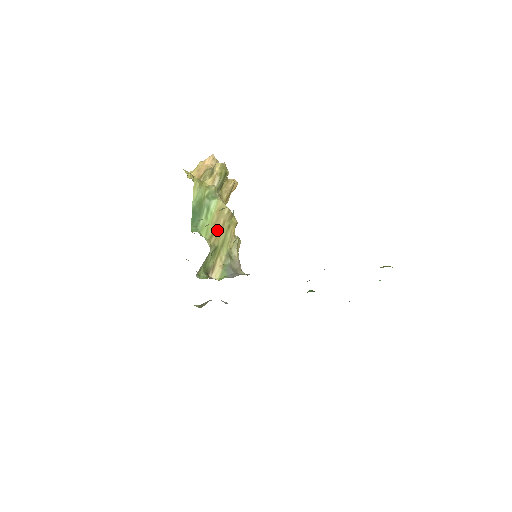
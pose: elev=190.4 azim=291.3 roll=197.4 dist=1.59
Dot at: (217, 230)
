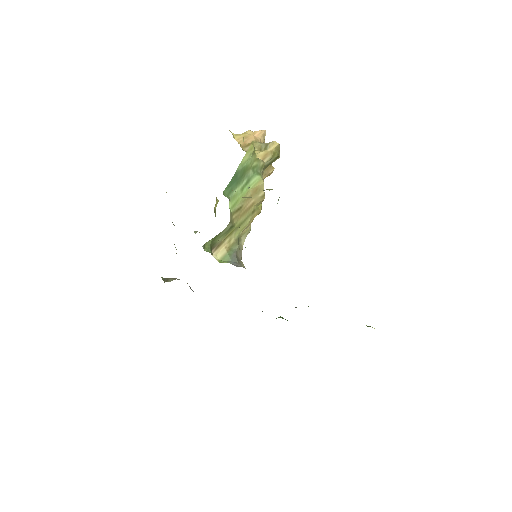
Dot at: (243, 208)
